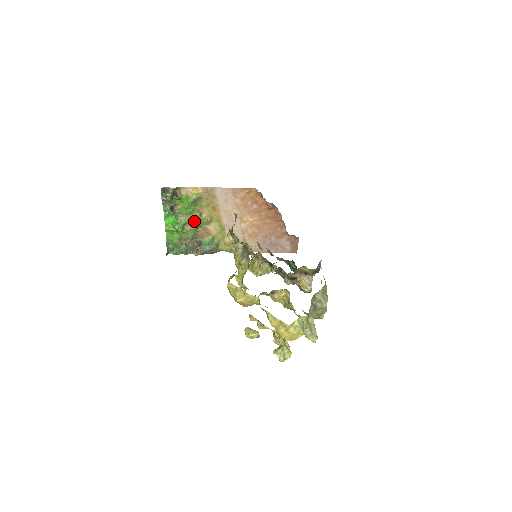
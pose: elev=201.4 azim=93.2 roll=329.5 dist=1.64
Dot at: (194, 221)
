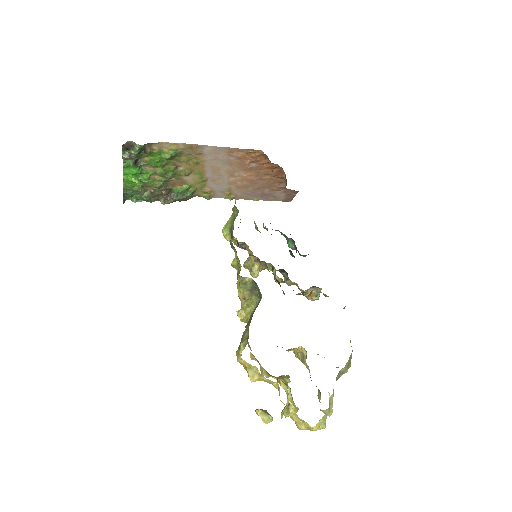
Dot at: (166, 173)
